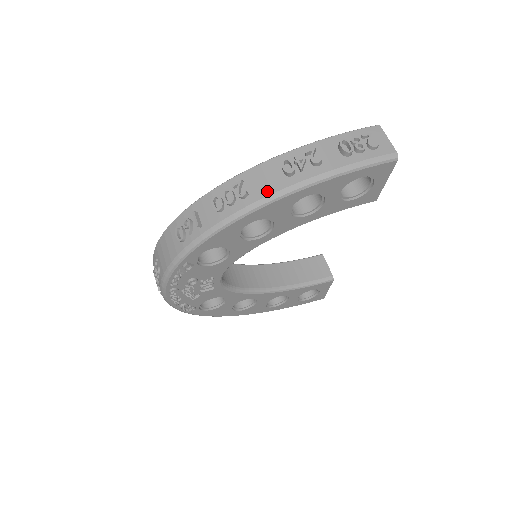
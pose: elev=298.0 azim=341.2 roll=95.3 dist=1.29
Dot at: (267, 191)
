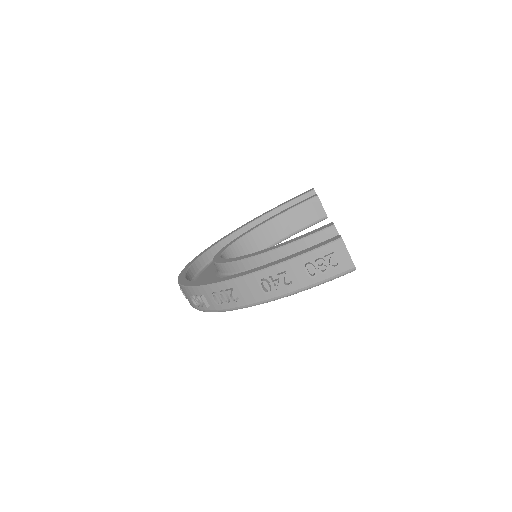
Dot at: (252, 300)
